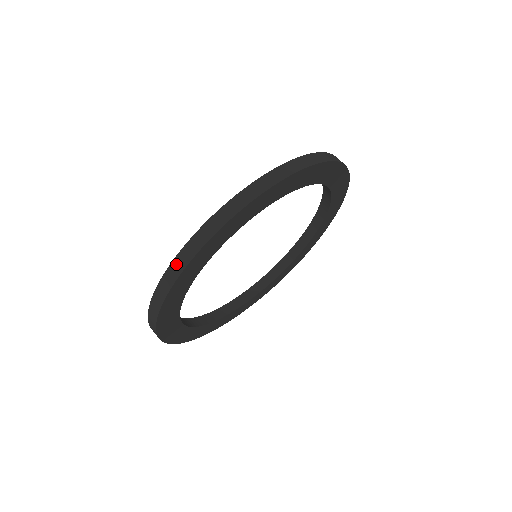
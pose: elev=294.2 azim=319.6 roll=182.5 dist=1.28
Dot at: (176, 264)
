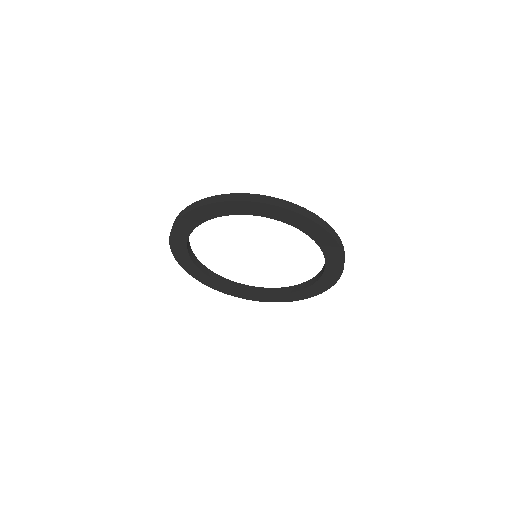
Dot at: (269, 199)
